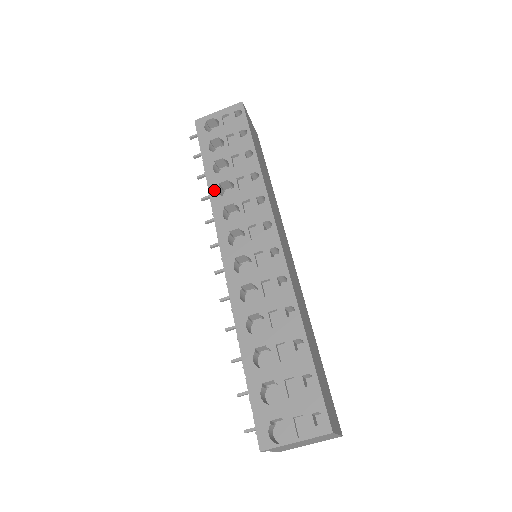
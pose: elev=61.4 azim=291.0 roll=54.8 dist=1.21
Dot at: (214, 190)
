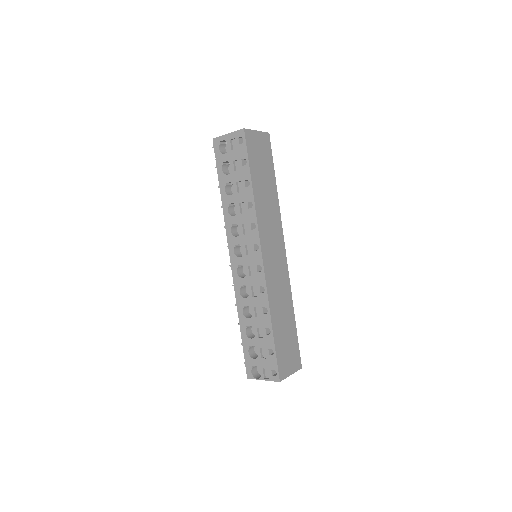
Dot at: (226, 209)
